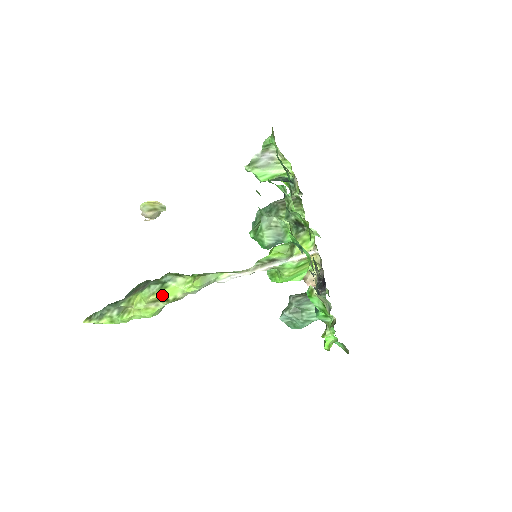
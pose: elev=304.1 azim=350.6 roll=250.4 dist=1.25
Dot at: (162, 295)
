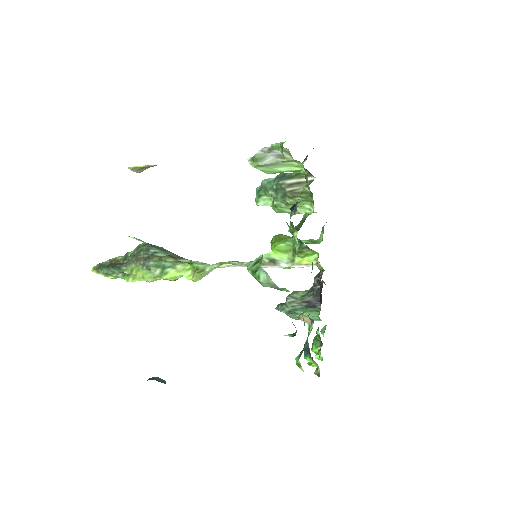
Dot at: (163, 279)
